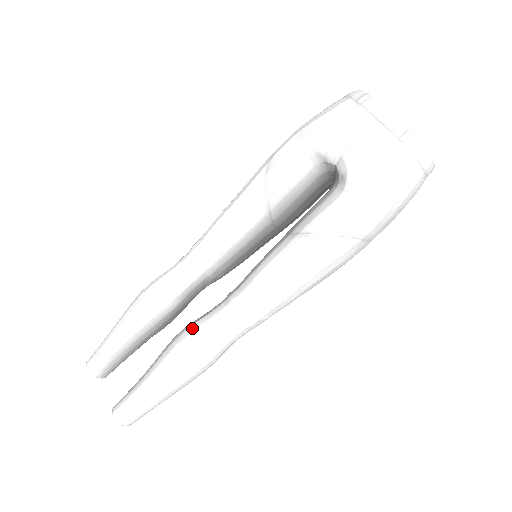
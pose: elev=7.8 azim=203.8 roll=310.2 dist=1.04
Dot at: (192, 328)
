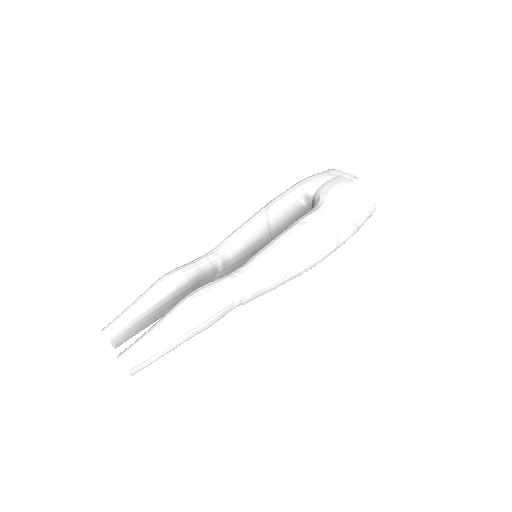
Dot at: (203, 285)
